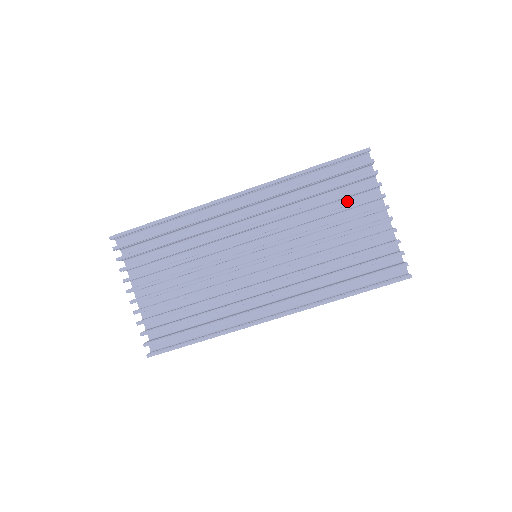
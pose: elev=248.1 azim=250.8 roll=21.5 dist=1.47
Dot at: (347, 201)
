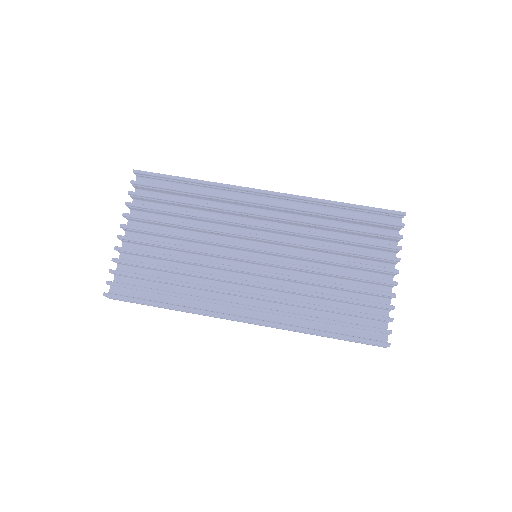
Dot at: (362, 251)
